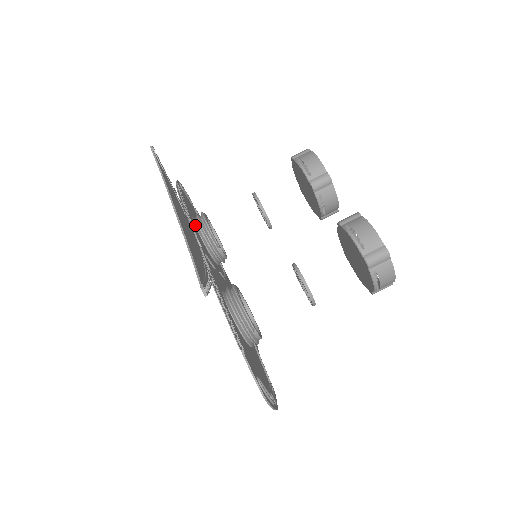
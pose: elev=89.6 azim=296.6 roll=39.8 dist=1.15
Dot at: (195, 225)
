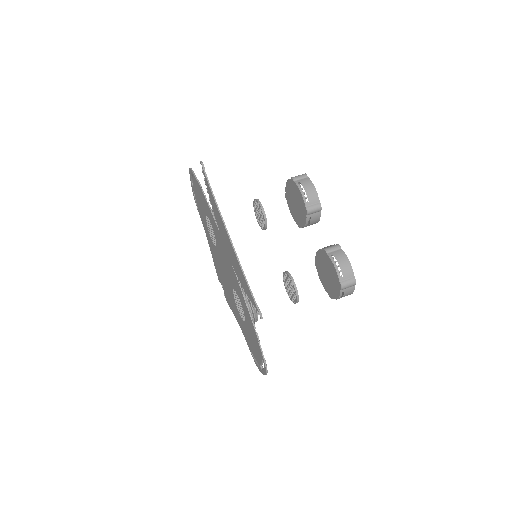
Dot at: occluded
